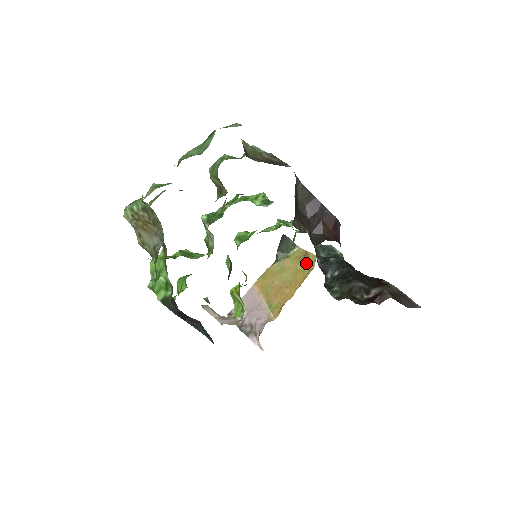
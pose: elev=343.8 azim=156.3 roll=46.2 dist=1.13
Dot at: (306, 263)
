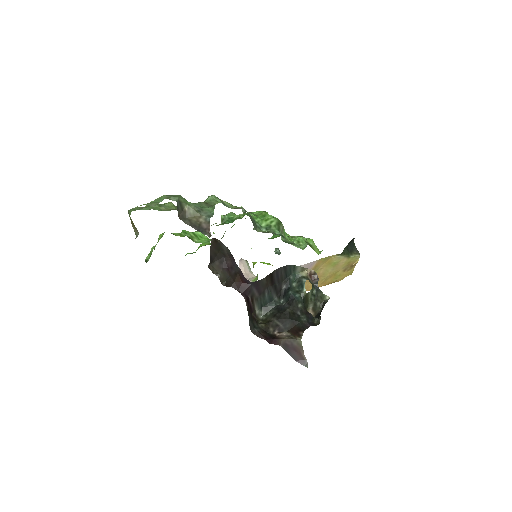
Dot at: (344, 273)
